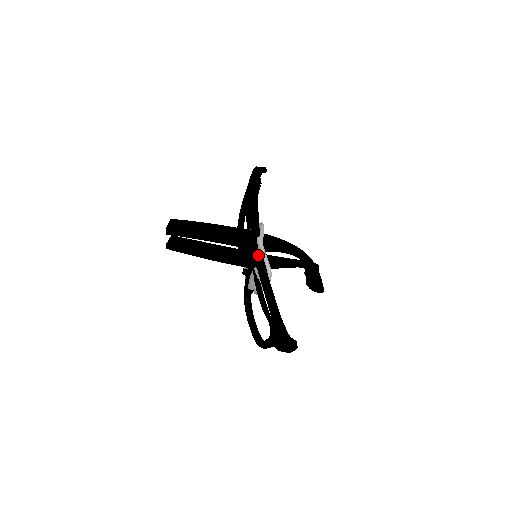
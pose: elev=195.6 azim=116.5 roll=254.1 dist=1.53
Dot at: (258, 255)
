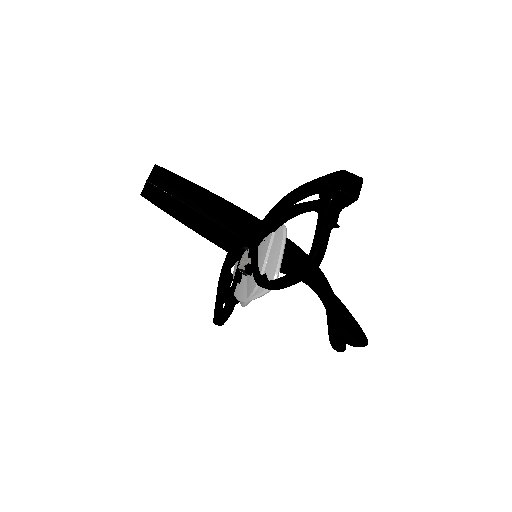
Dot at: (259, 222)
